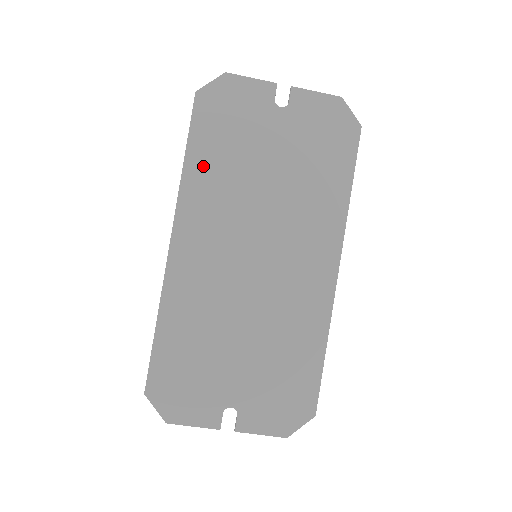
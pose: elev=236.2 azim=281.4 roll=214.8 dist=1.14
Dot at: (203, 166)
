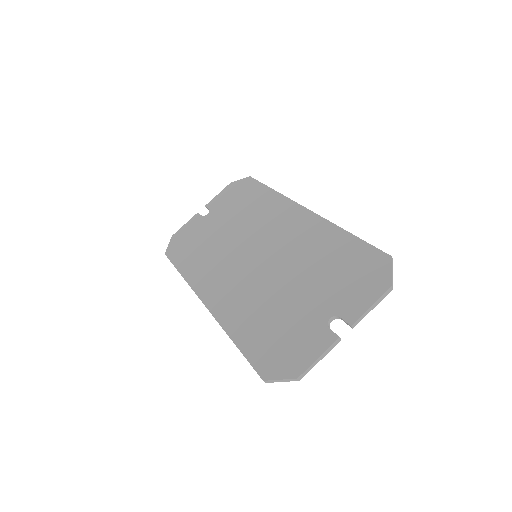
Dot at: (192, 265)
